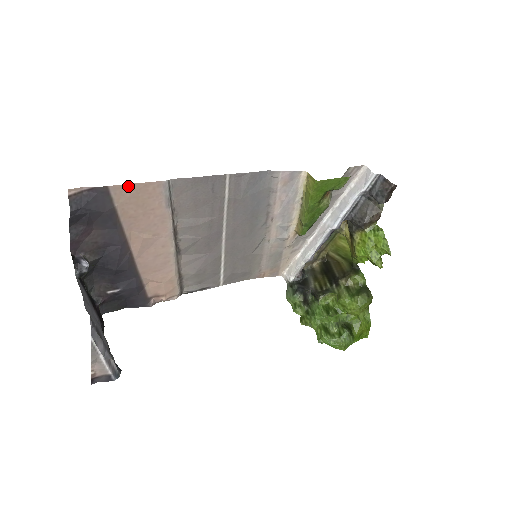
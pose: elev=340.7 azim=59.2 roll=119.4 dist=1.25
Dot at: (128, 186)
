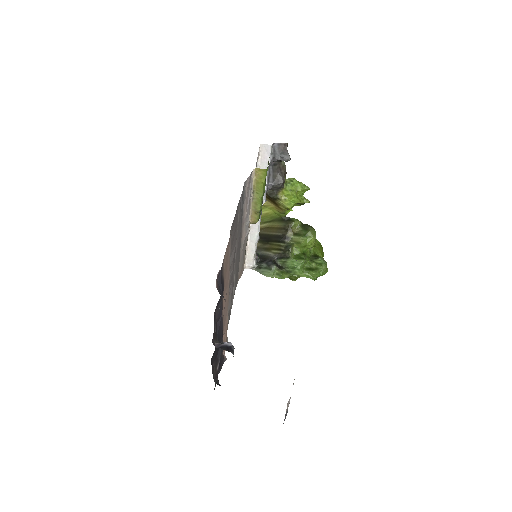
Dot at: (225, 253)
